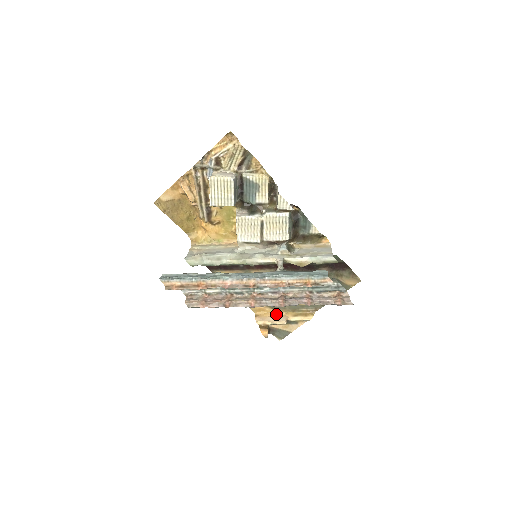
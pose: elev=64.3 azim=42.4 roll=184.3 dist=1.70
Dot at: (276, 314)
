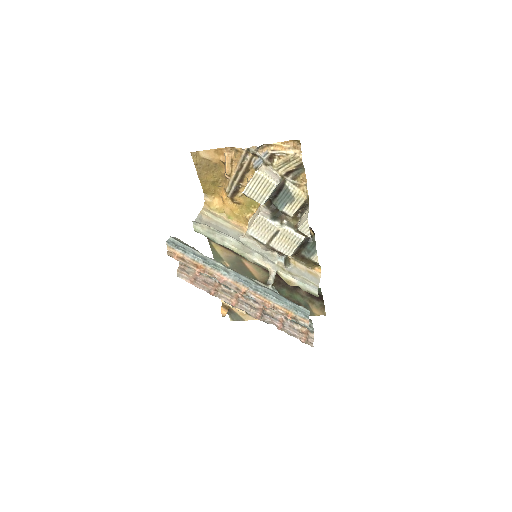
Dot at: occluded
